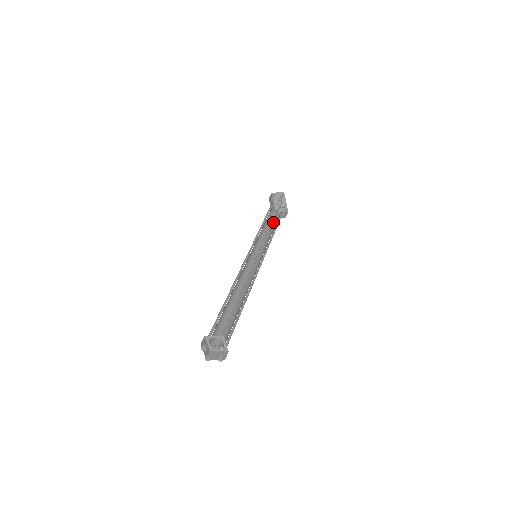
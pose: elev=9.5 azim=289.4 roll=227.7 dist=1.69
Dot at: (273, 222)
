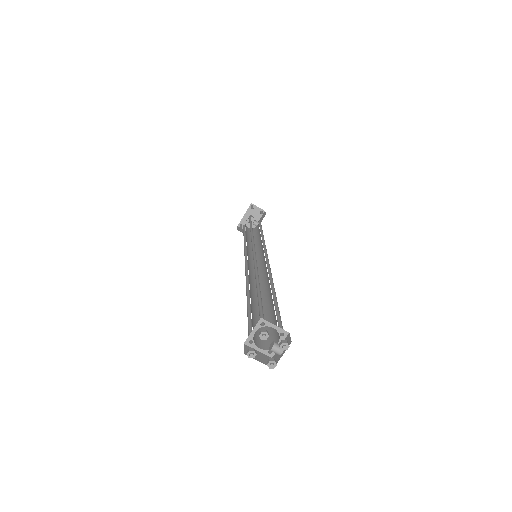
Dot at: (262, 232)
